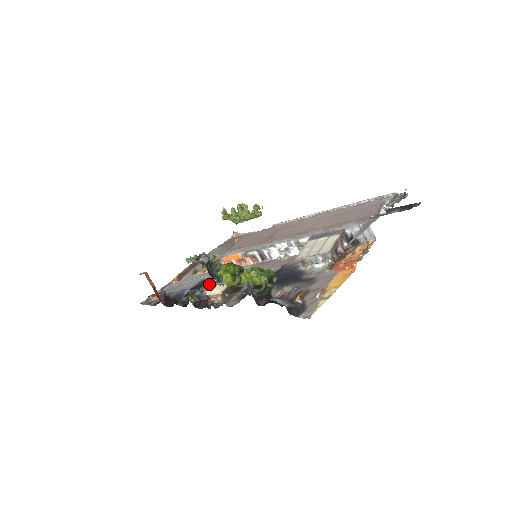
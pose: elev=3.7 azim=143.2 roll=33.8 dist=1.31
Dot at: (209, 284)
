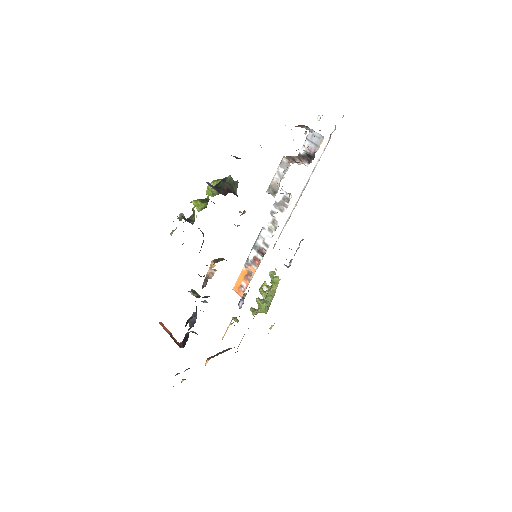
Dot at: occluded
